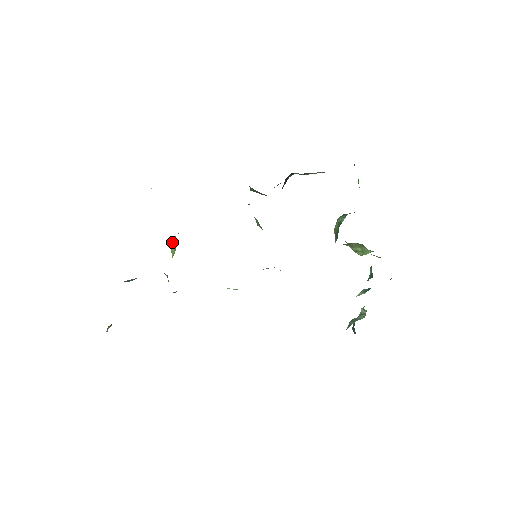
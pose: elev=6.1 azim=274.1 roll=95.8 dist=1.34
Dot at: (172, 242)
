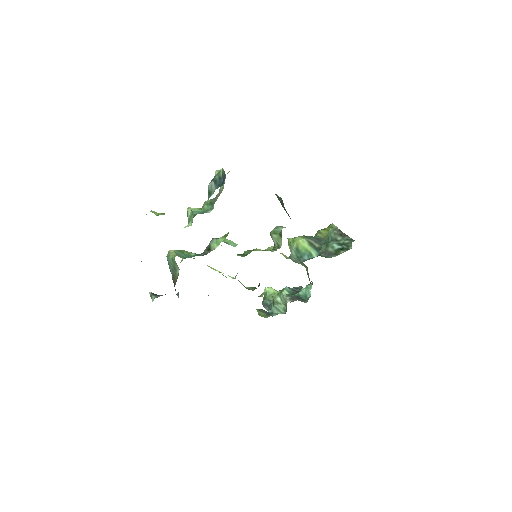
Dot at: occluded
